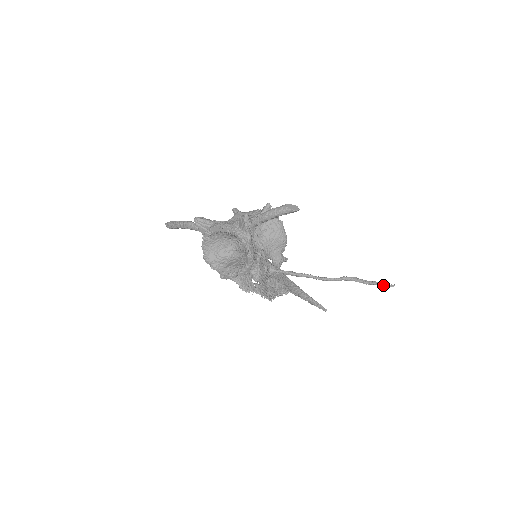
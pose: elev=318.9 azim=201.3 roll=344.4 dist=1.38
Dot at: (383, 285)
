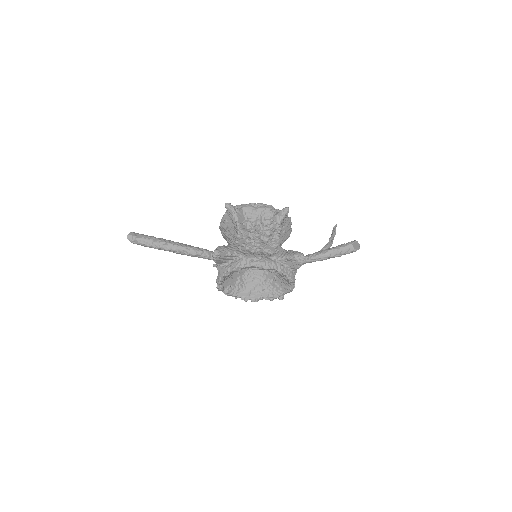
Dot at: (335, 233)
